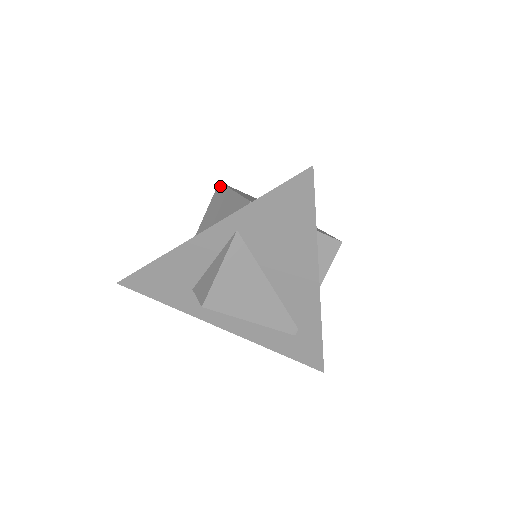
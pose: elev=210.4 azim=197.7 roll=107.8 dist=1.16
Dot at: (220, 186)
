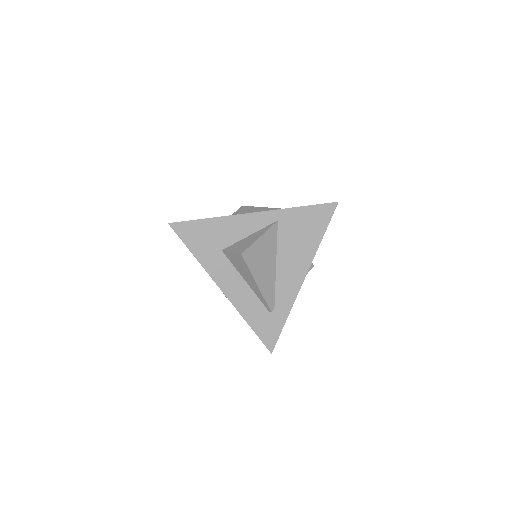
Dot at: (245, 207)
